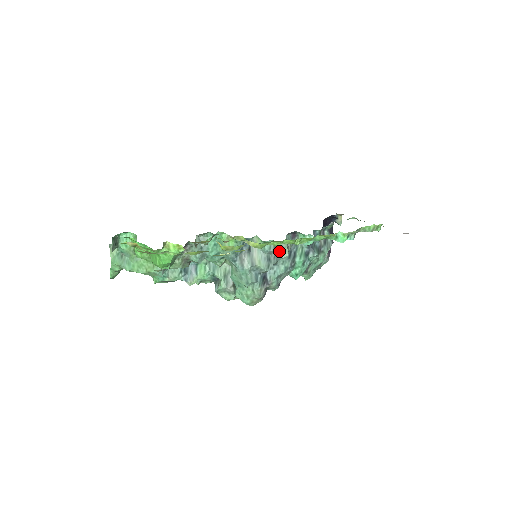
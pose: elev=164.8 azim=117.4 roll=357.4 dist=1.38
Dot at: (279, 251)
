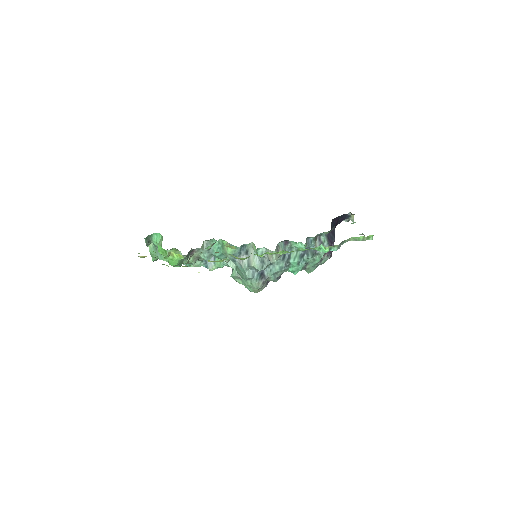
Dot at: (269, 257)
